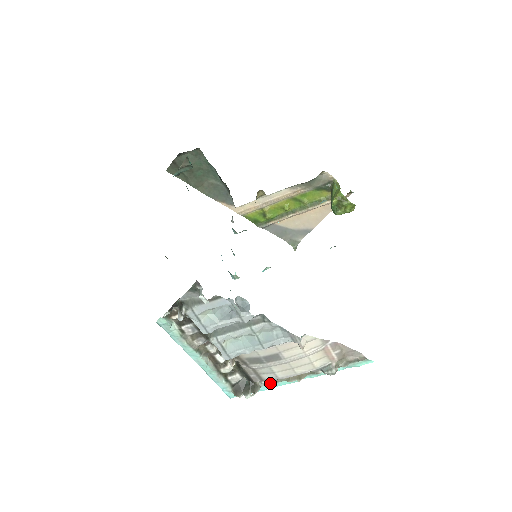
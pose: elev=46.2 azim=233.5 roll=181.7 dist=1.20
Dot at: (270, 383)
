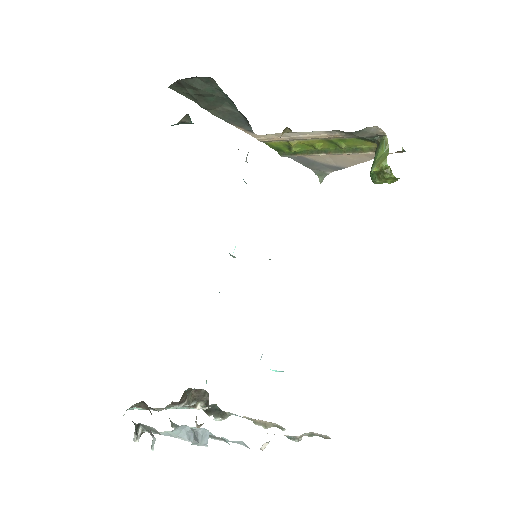
Dot at: occluded
